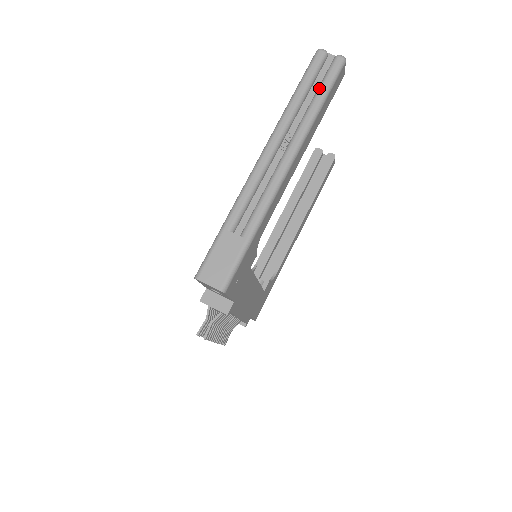
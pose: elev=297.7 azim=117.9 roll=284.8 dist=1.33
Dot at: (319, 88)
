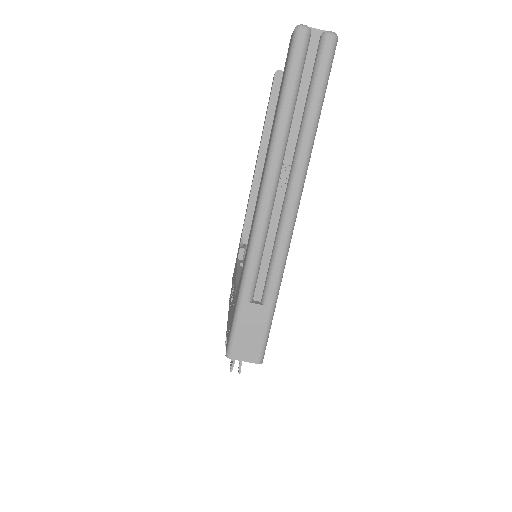
Dot at: (311, 93)
